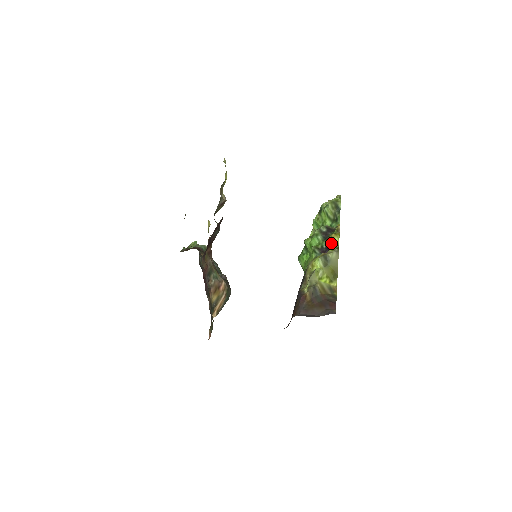
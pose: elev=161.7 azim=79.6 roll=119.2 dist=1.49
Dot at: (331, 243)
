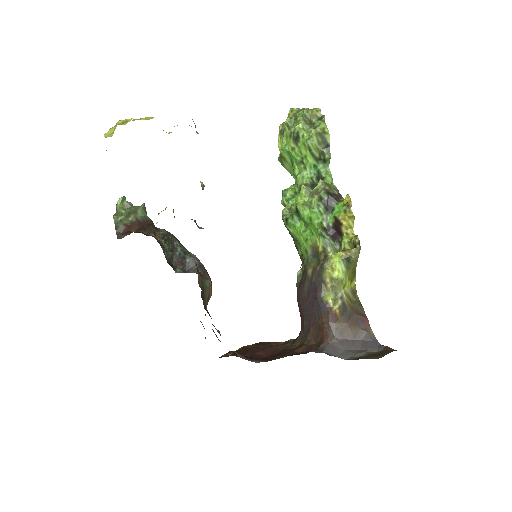
Dot at: (344, 228)
